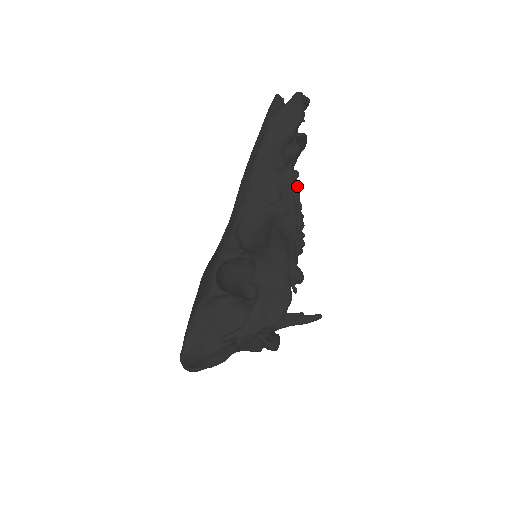
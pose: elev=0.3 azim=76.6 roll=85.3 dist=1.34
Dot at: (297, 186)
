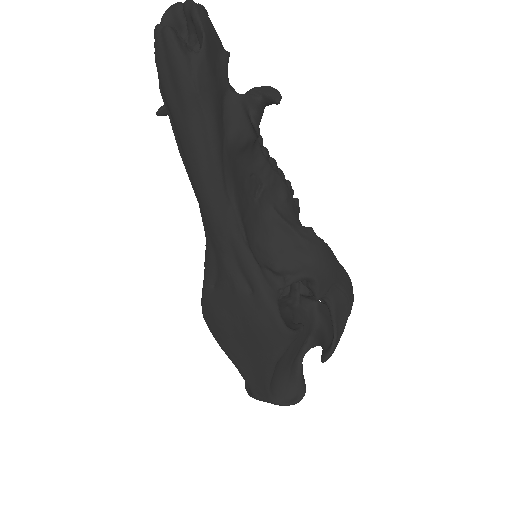
Dot at: (268, 154)
